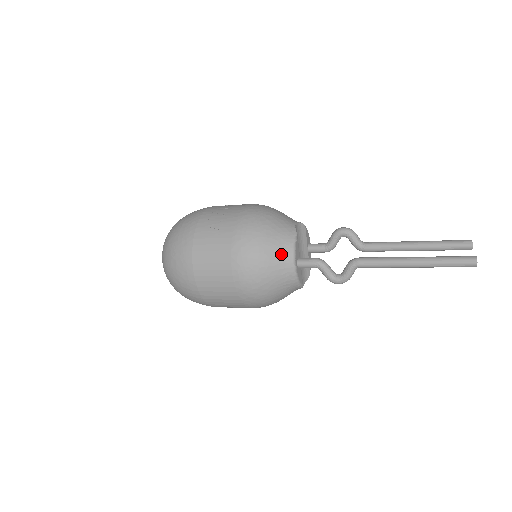
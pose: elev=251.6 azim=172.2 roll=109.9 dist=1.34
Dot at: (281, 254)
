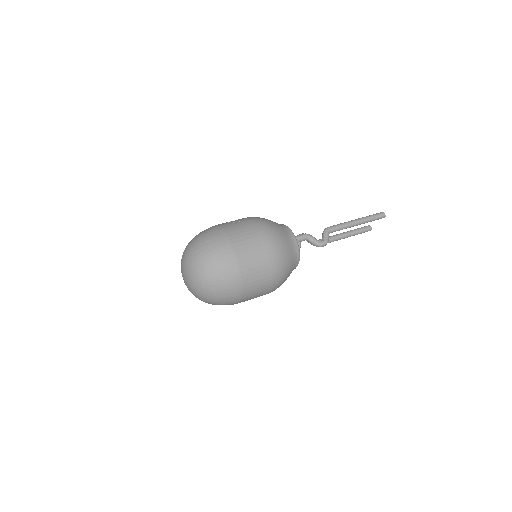
Dot at: (285, 229)
